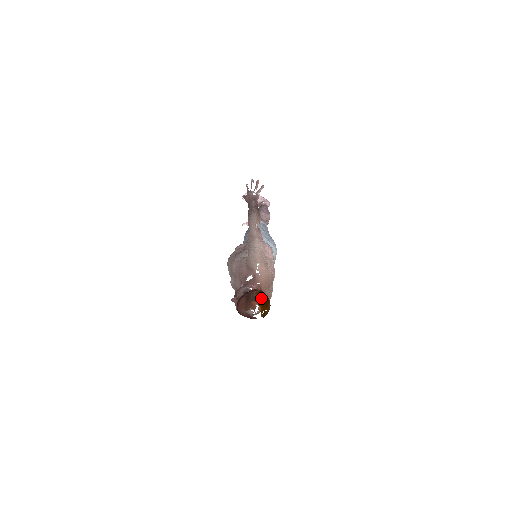
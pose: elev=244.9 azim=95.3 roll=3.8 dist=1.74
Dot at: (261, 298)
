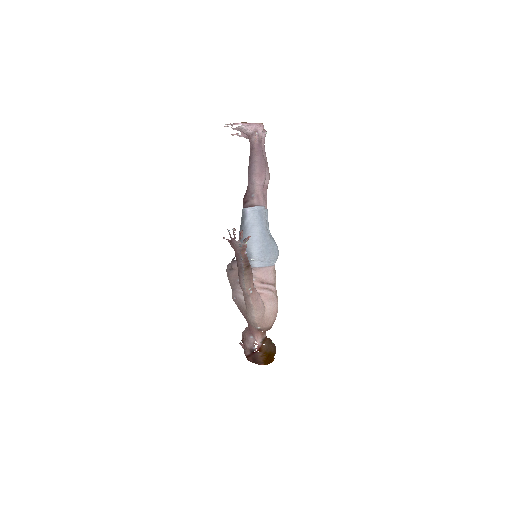
Dot at: (266, 360)
